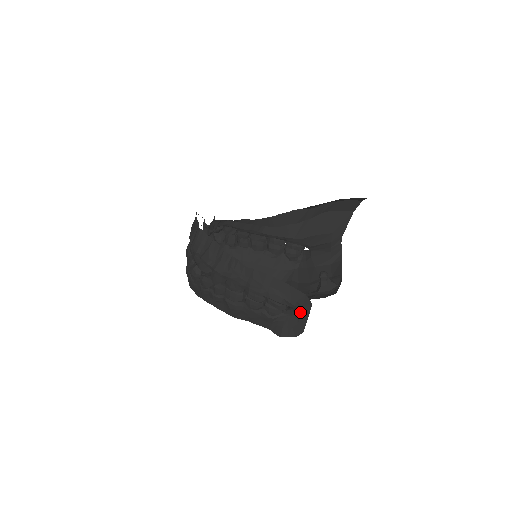
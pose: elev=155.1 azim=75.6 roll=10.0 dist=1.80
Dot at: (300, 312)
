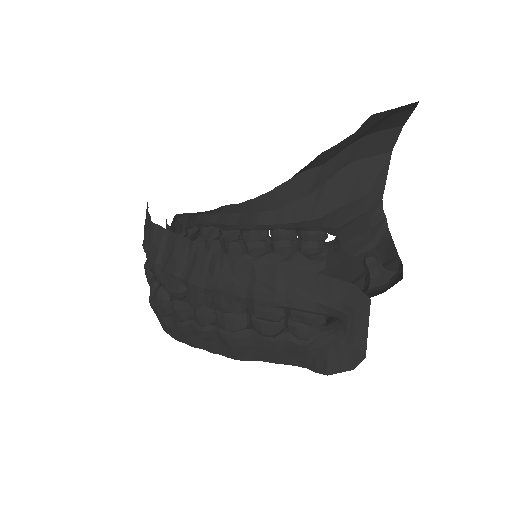
Dot at: (351, 321)
